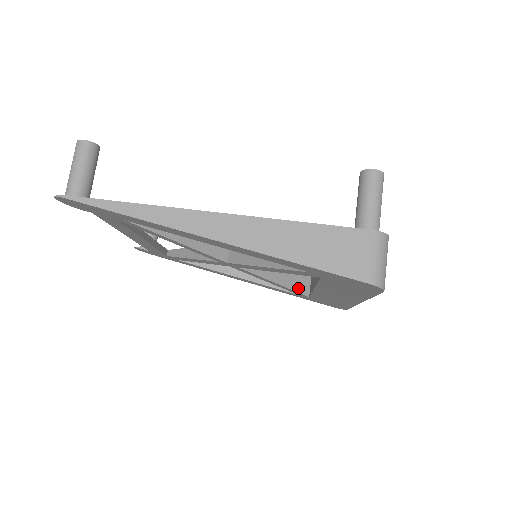
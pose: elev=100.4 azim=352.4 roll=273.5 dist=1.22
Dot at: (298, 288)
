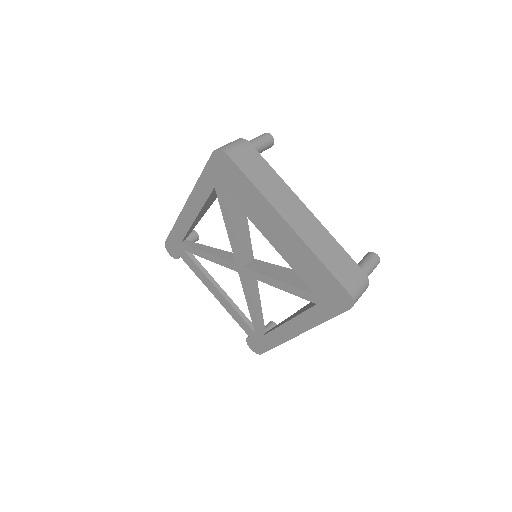
Dot at: (303, 287)
